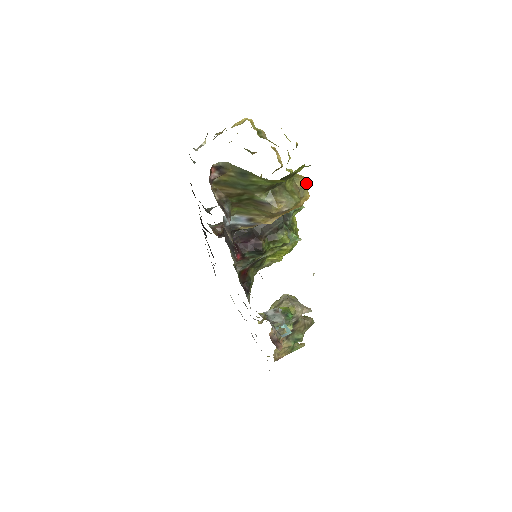
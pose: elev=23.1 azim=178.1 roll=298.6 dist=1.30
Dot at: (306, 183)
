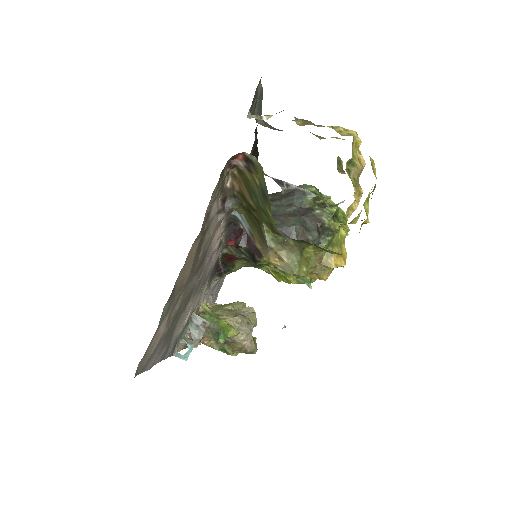
Dot at: (334, 266)
